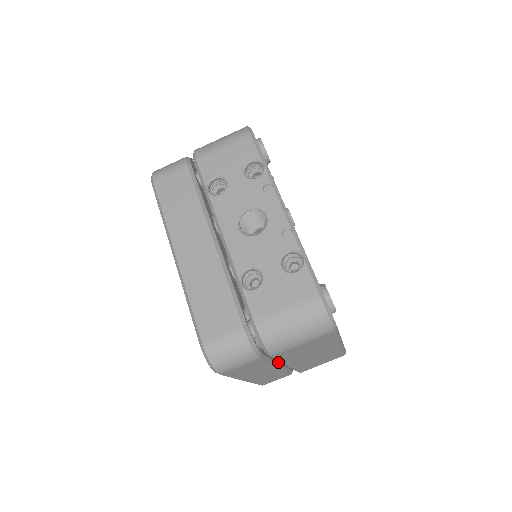
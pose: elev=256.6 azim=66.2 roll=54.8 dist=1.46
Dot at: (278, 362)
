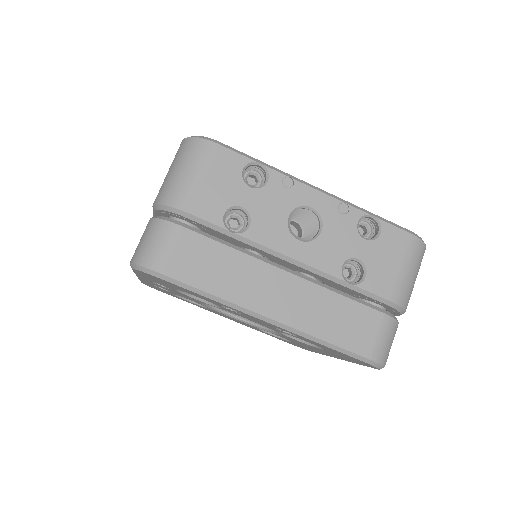
Dot at: occluded
